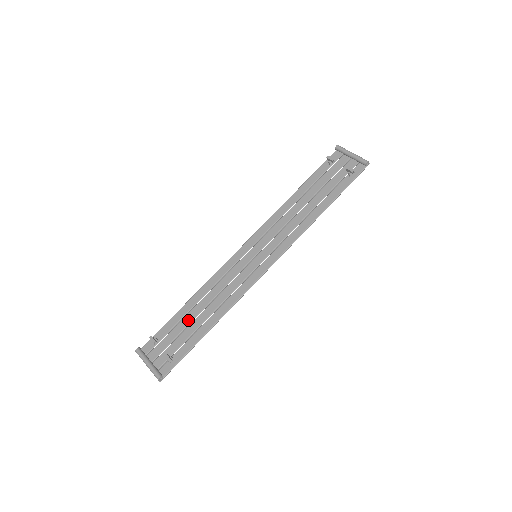
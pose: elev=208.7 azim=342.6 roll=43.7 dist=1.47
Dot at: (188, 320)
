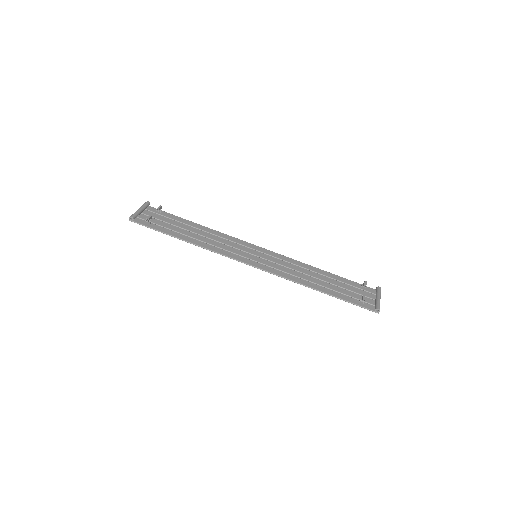
Dot at: (184, 226)
